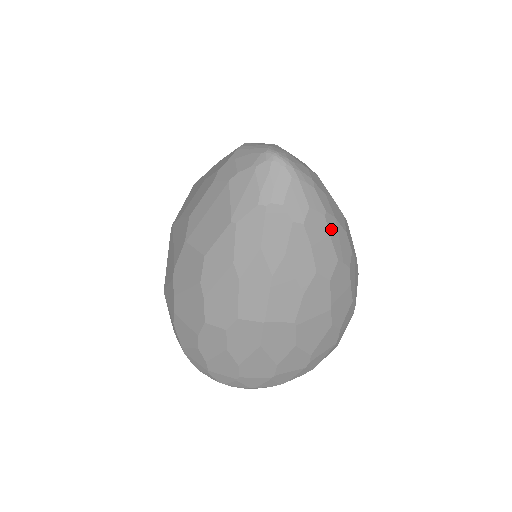
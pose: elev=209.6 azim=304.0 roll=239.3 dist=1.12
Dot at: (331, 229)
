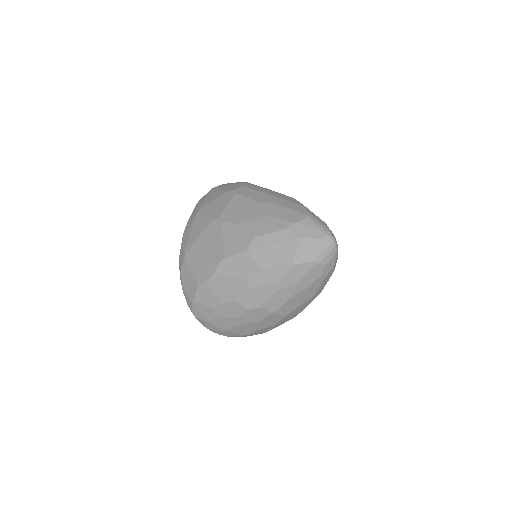
Dot at: (329, 278)
